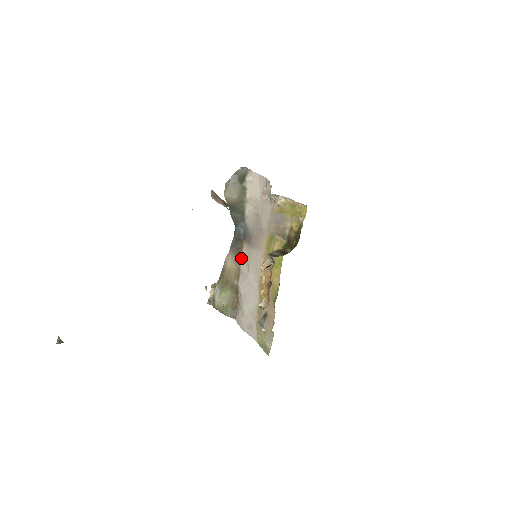
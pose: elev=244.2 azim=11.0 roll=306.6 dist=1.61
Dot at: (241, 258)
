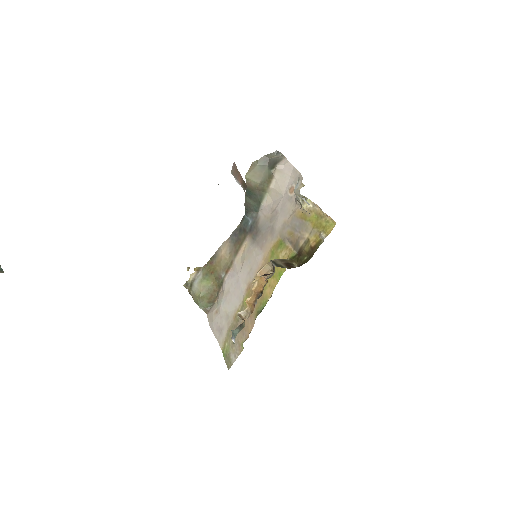
Dot at: (238, 251)
